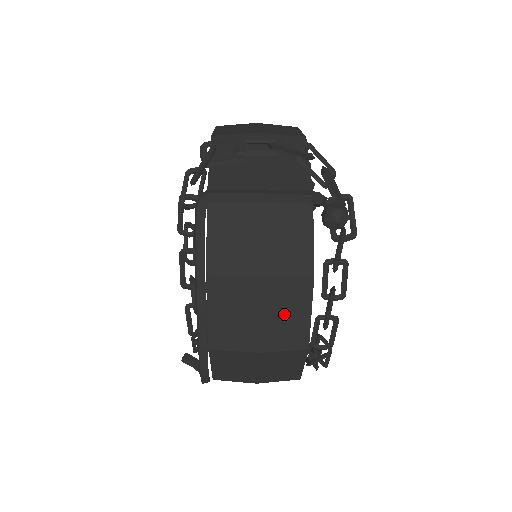
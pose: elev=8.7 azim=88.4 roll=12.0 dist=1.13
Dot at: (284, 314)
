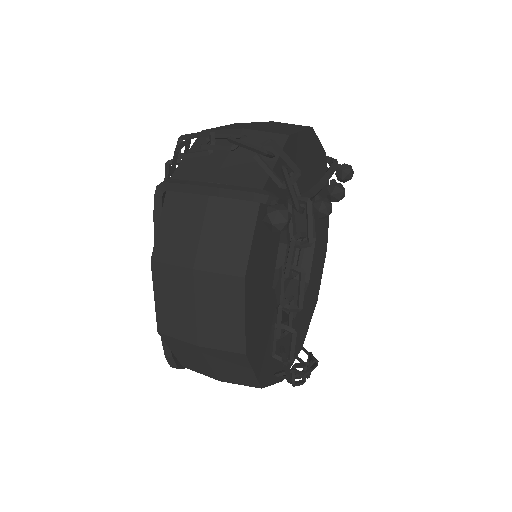
Dot at: (218, 311)
